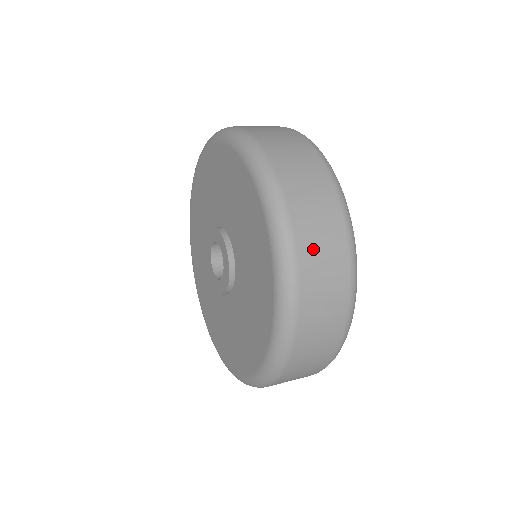
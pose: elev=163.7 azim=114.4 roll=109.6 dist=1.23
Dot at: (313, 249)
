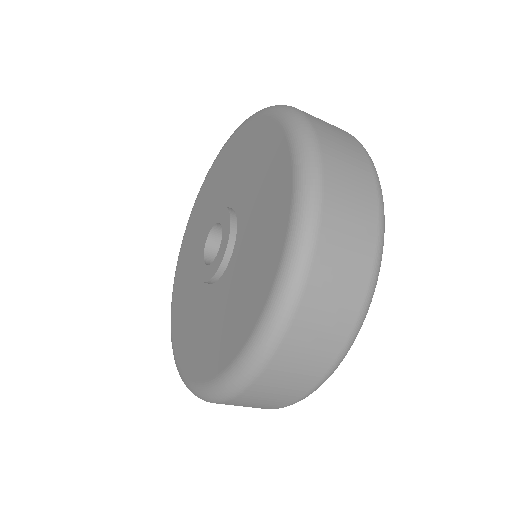
Dot at: (340, 219)
